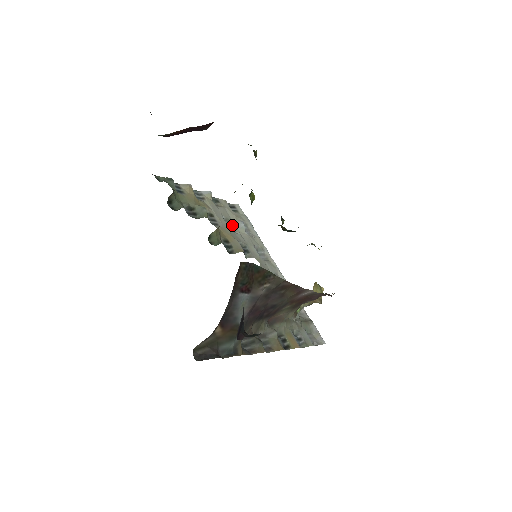
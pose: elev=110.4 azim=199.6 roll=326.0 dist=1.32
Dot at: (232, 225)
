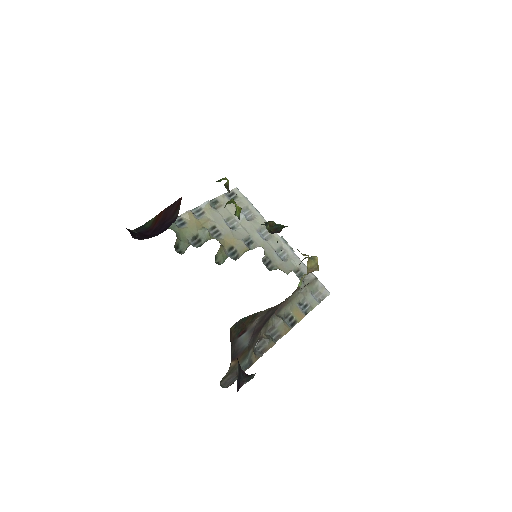
Dot at: (234, 221)
